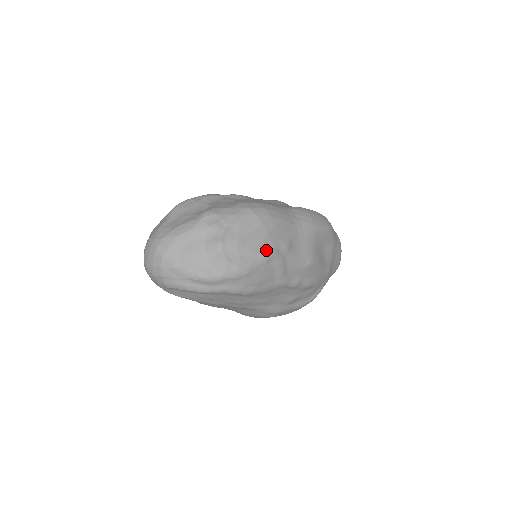
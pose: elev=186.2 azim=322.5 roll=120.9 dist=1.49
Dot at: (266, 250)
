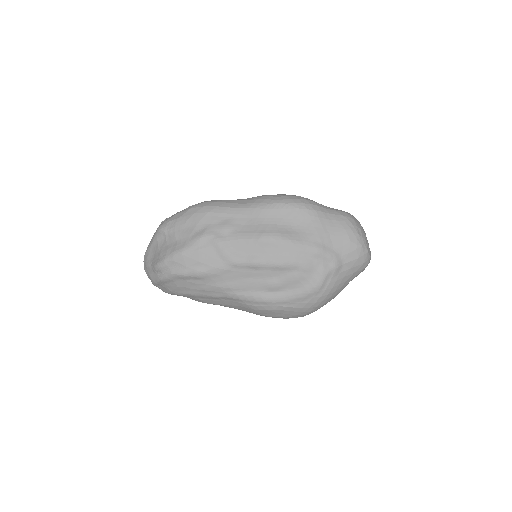
Dot at: (199, 233)
